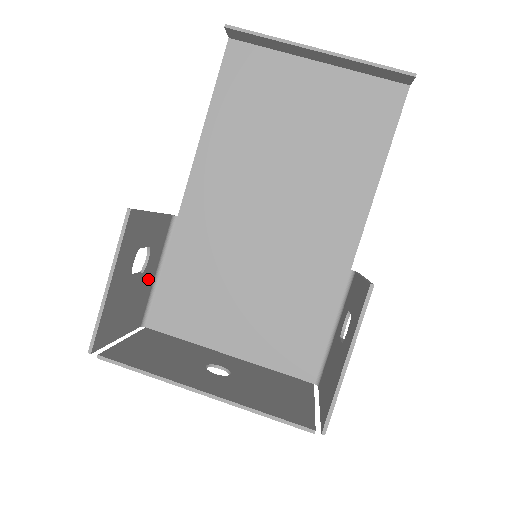
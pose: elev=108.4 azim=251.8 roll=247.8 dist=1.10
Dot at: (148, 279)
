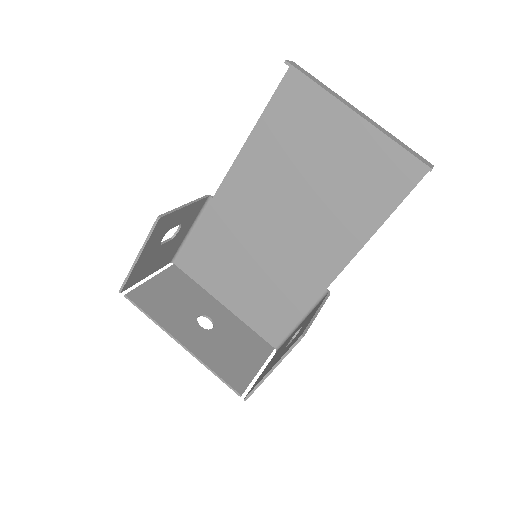
Dot at: (179, 238)
